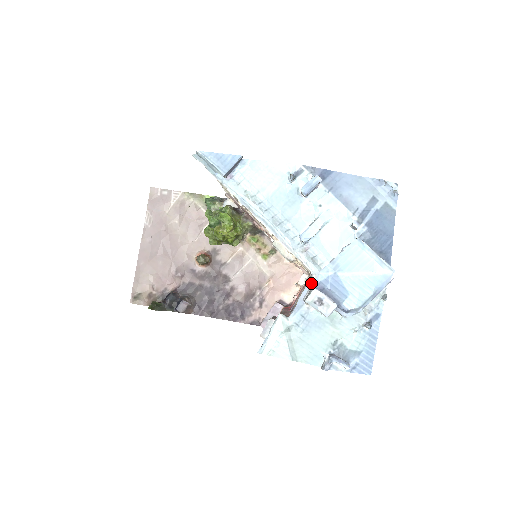
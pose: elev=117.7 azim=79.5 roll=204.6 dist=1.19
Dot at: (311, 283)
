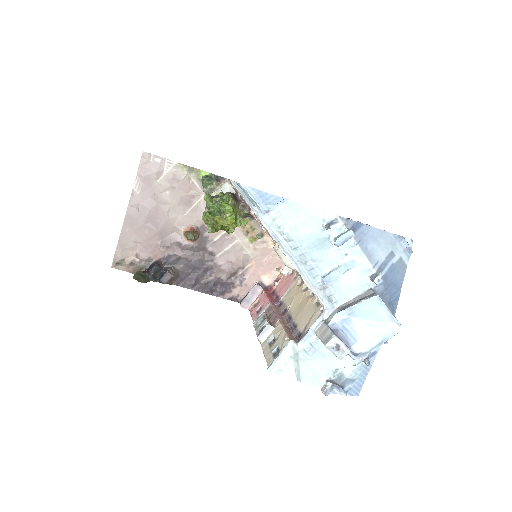
Dot at: (323, 317)
